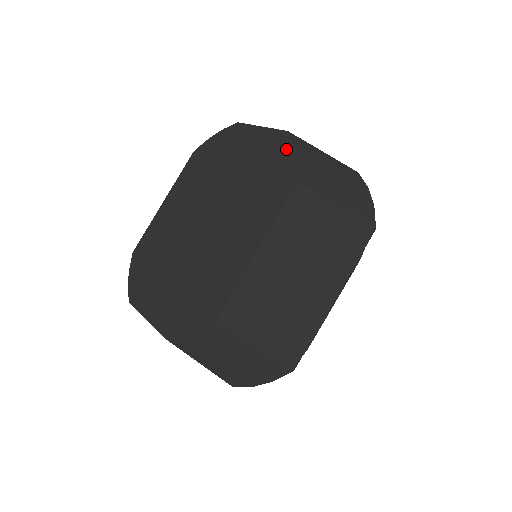
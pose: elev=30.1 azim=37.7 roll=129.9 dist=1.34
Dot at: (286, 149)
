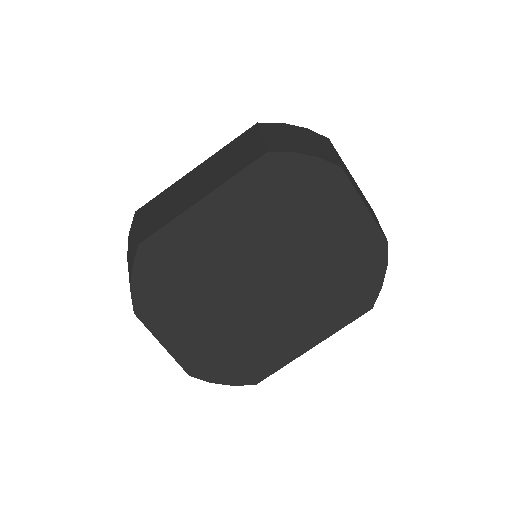
Dot at: (378, 264)
